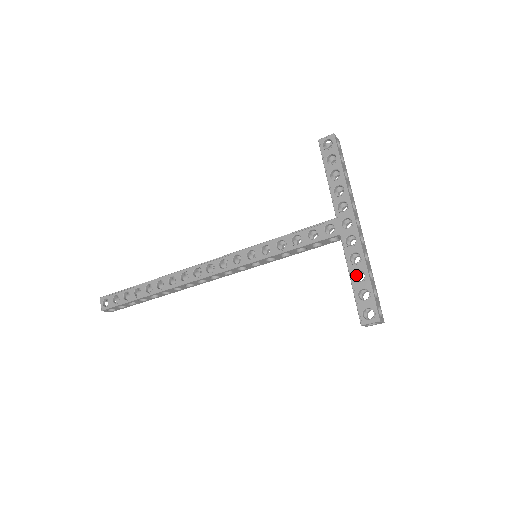
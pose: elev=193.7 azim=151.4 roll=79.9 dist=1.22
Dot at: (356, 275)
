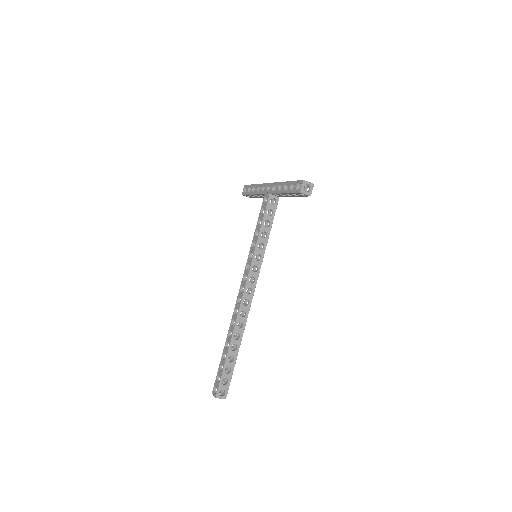
Dot at: occluded
